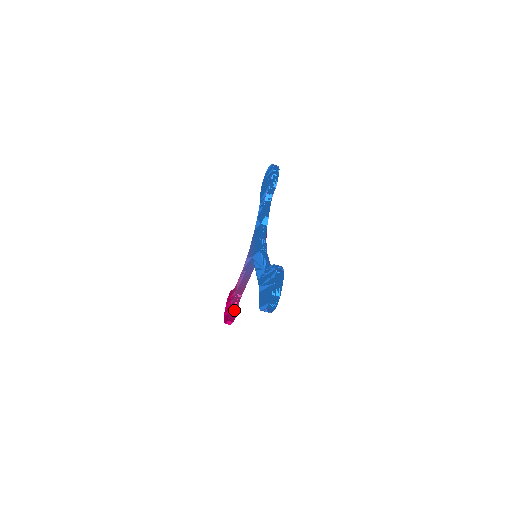
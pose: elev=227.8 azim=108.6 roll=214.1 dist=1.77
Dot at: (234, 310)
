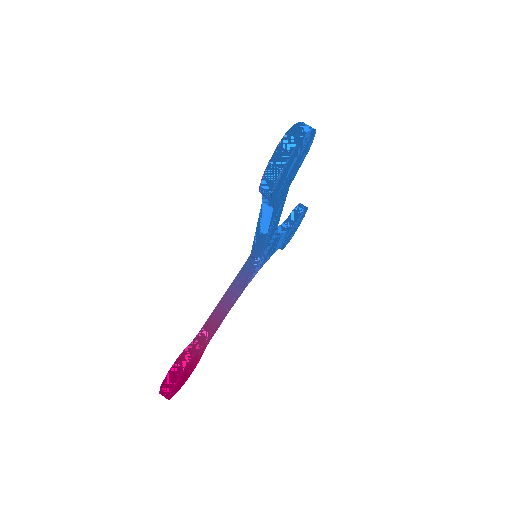
Dot at: (189, 352)
